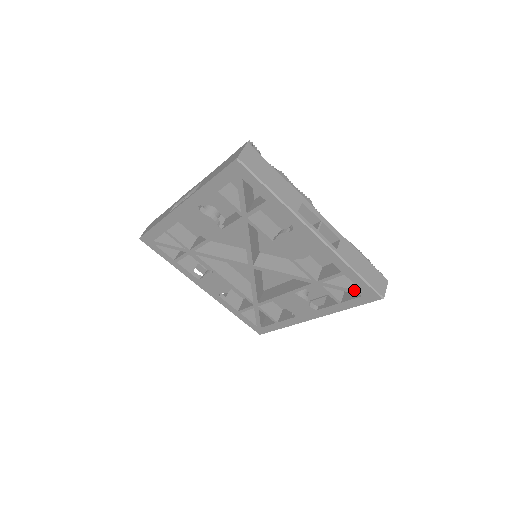
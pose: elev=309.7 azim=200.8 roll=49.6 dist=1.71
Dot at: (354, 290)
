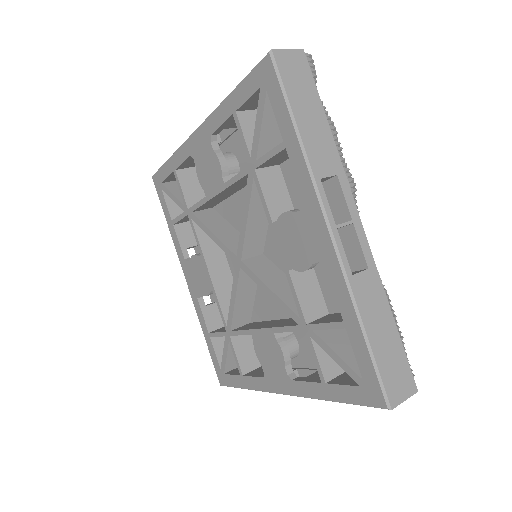
Dot at: (351, 367)
